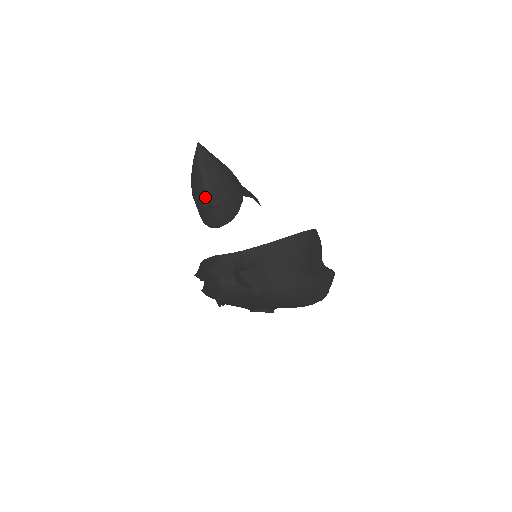
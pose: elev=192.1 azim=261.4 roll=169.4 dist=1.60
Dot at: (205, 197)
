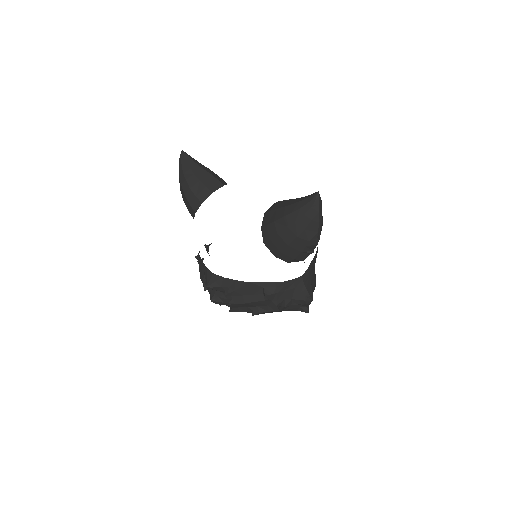
Dot at: (313, 246)
